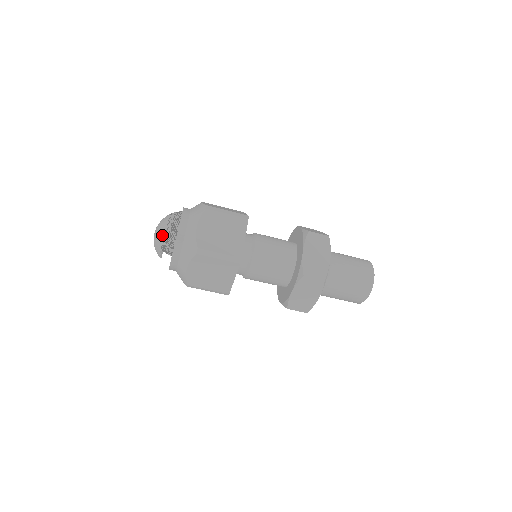
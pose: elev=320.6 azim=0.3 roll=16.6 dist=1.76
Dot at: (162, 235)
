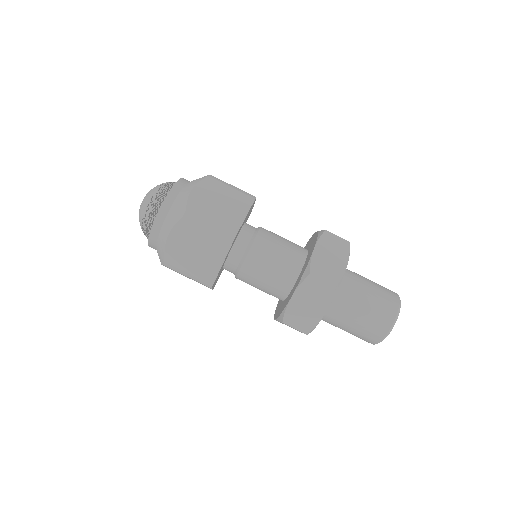
Dot at: (140, 220)
